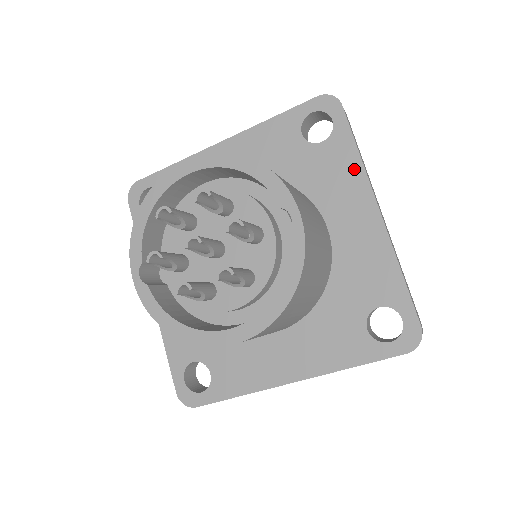
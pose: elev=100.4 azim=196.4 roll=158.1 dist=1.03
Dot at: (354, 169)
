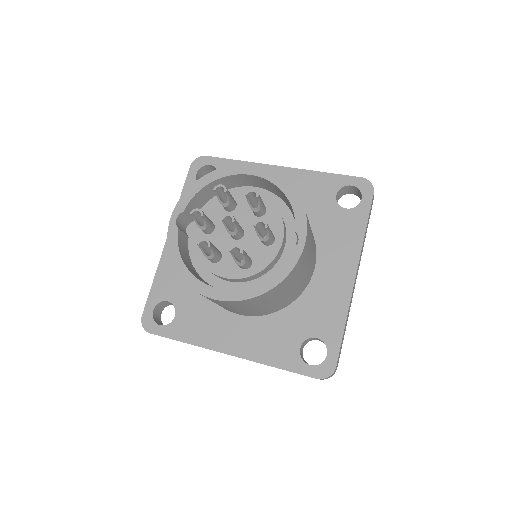
Dot at: (356, 239)
